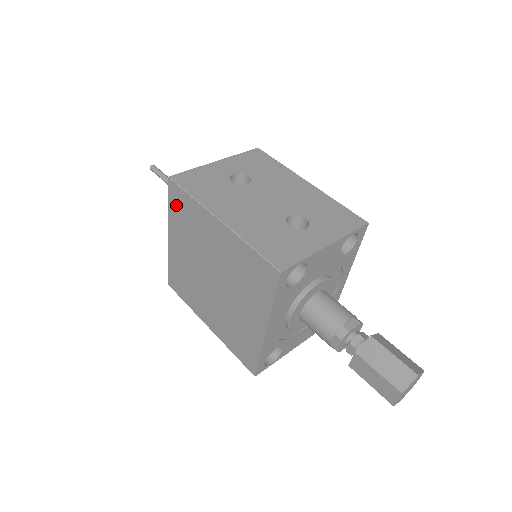
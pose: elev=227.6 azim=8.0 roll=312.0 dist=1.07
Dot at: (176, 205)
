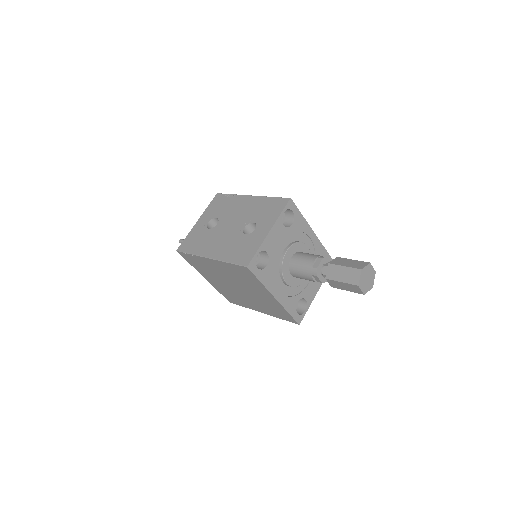
Dot at: (191, 262)
